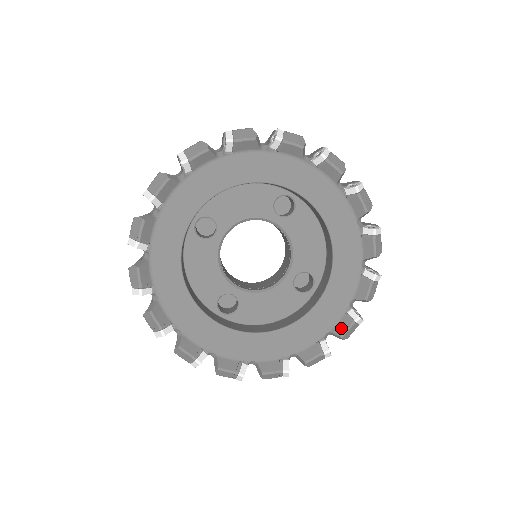
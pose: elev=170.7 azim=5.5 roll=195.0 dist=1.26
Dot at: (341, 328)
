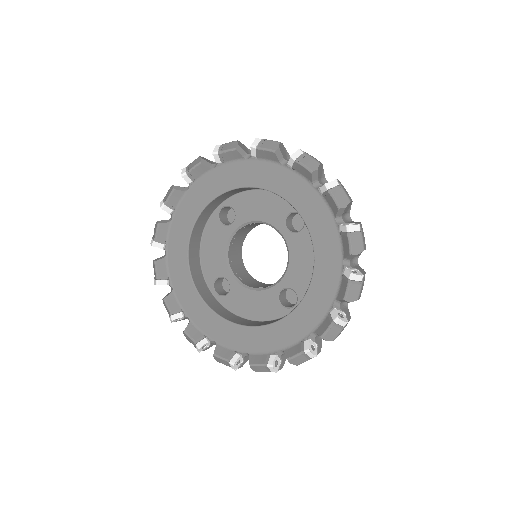
Dot at: (292, 352)
